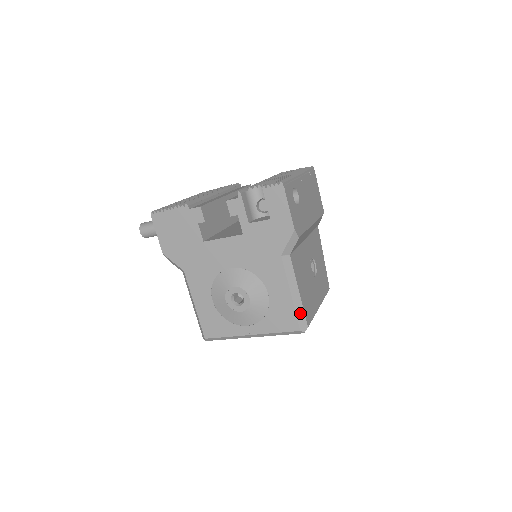
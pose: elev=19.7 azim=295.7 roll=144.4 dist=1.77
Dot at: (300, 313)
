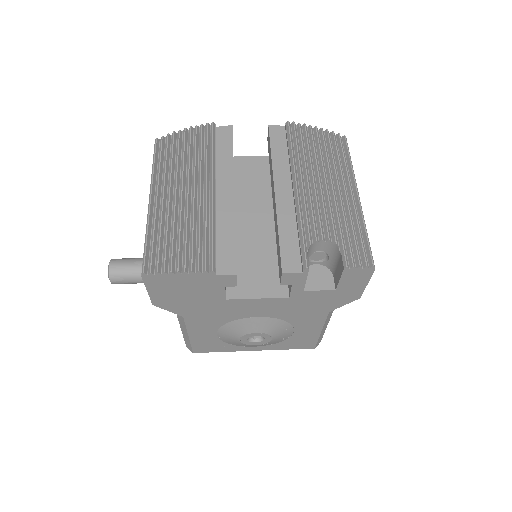
Dot at: (320, 338)
